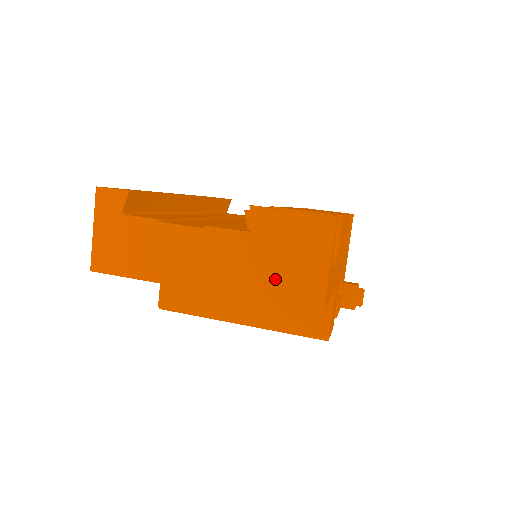
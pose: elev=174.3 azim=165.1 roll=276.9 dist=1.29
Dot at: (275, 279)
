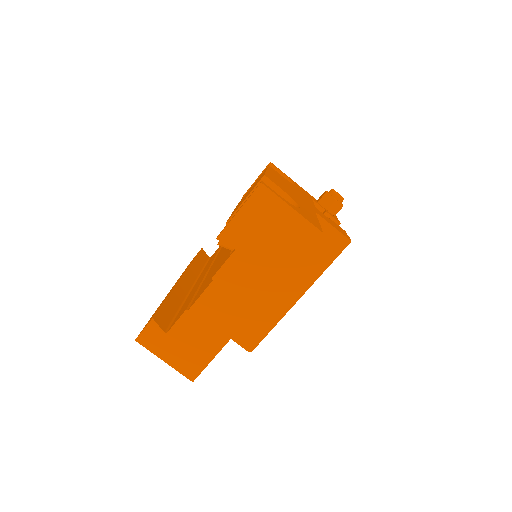
Dot at: (279, 253)
